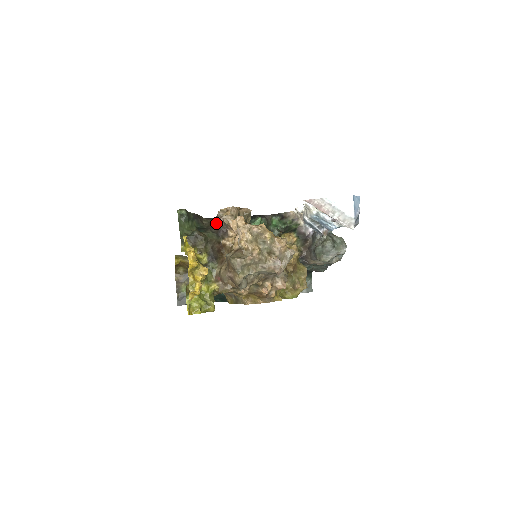
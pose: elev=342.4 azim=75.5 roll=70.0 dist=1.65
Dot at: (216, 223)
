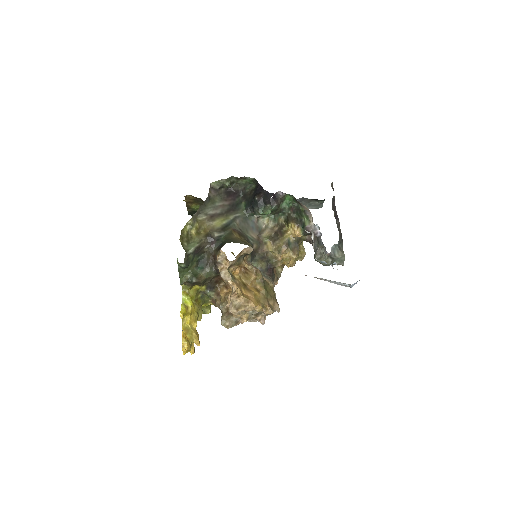
Dot at: (215, 266)
